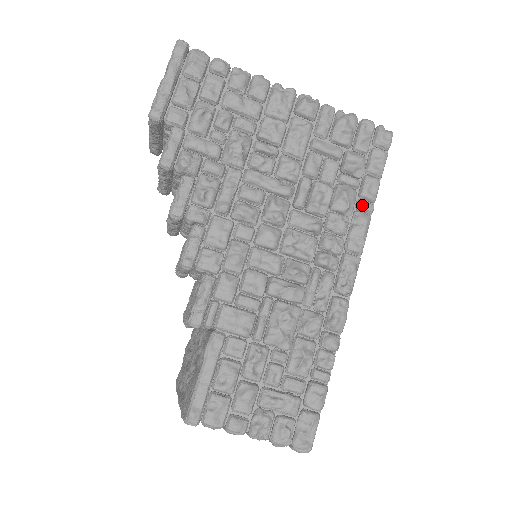
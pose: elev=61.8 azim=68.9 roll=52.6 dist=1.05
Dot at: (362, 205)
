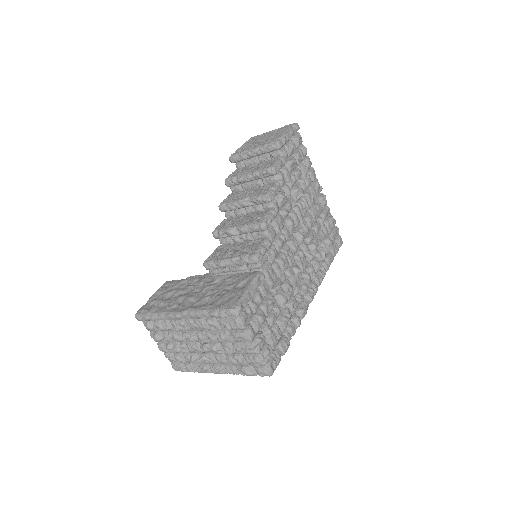
Dot at: (326, 264)
